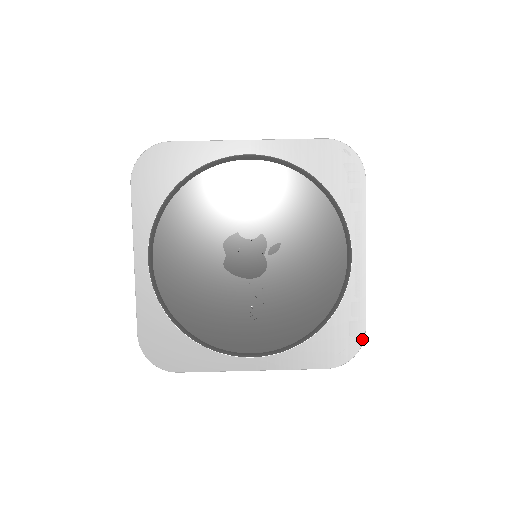
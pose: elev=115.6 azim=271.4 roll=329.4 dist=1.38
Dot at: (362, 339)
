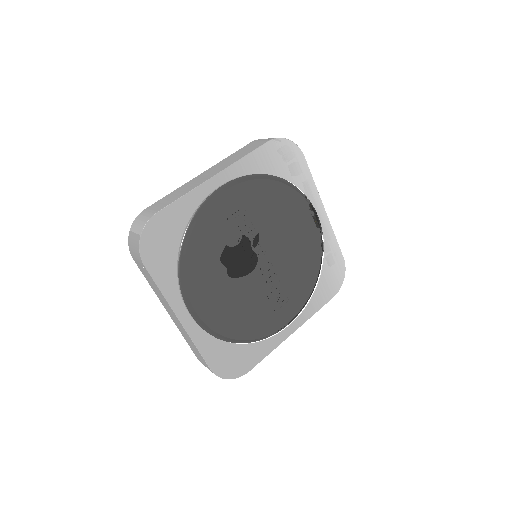
Dot at: (344, 265)
